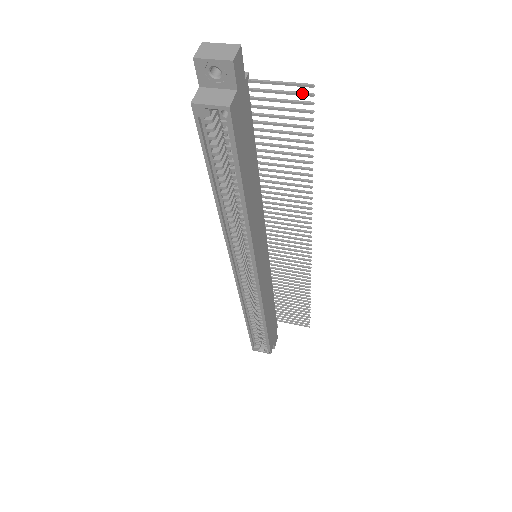
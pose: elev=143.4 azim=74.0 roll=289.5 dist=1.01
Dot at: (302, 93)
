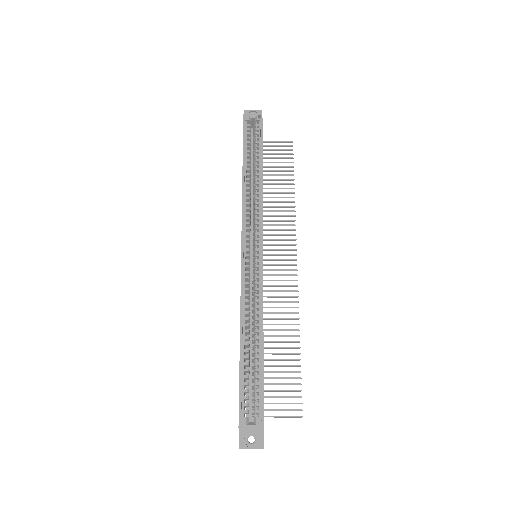
Dot at: (287, 145)
